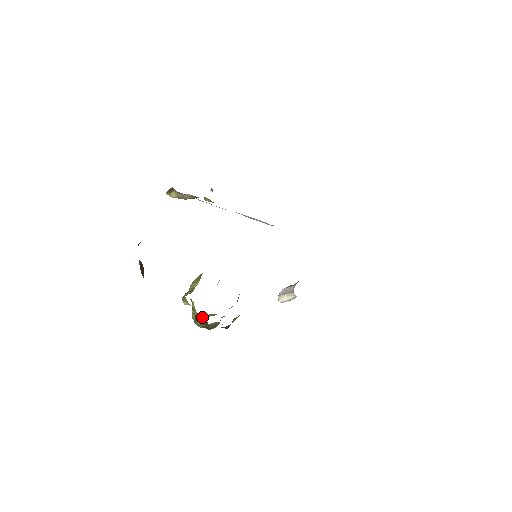
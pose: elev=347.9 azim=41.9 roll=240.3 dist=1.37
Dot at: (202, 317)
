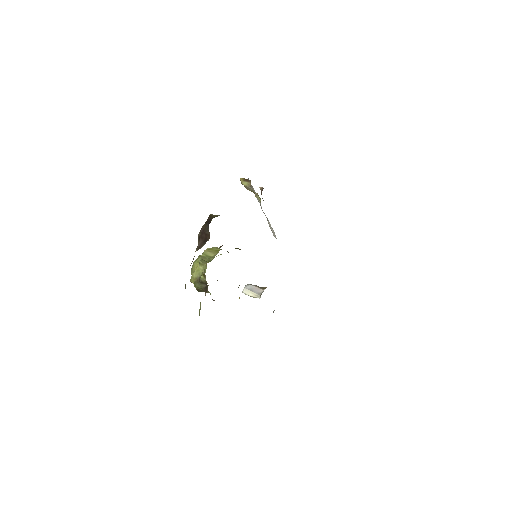
Dot at: (205, 284)
